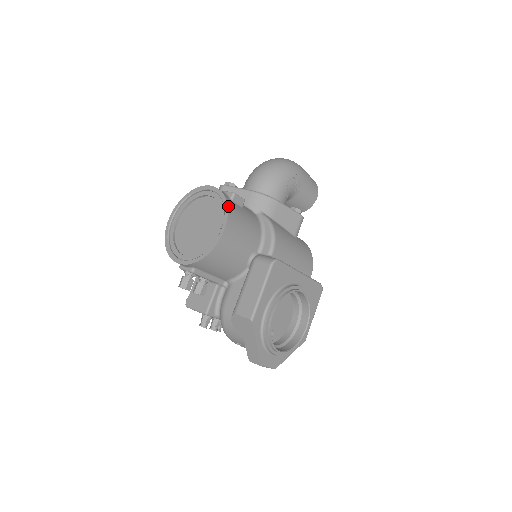
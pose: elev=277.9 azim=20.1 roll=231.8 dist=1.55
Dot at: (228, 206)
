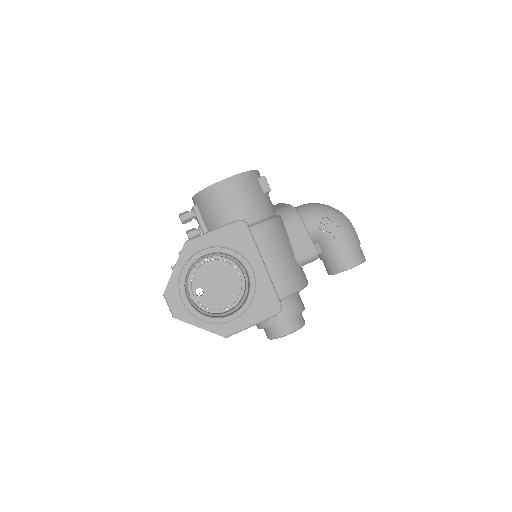
Dot at: (248, 172)
